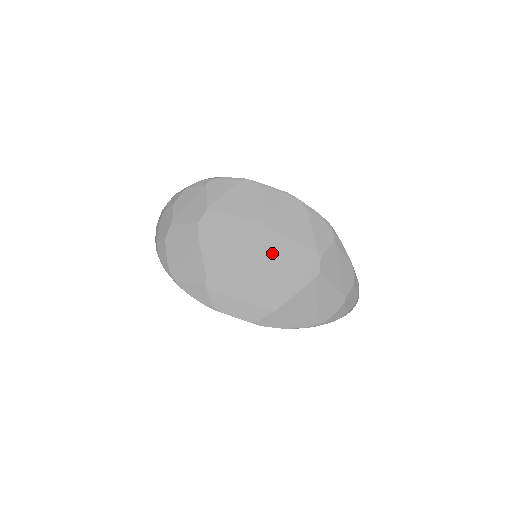
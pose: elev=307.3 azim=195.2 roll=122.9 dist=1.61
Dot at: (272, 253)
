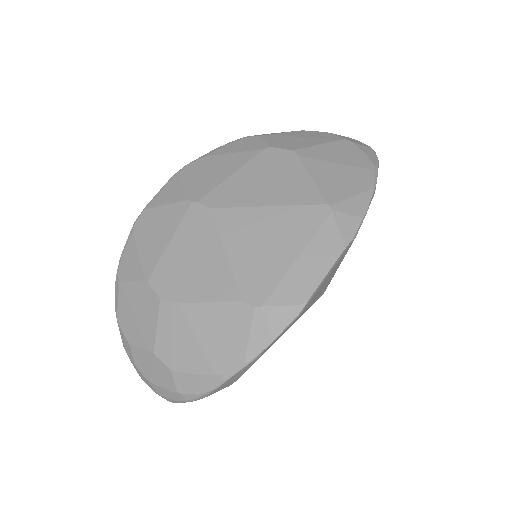
Dot at: (240, 199)
